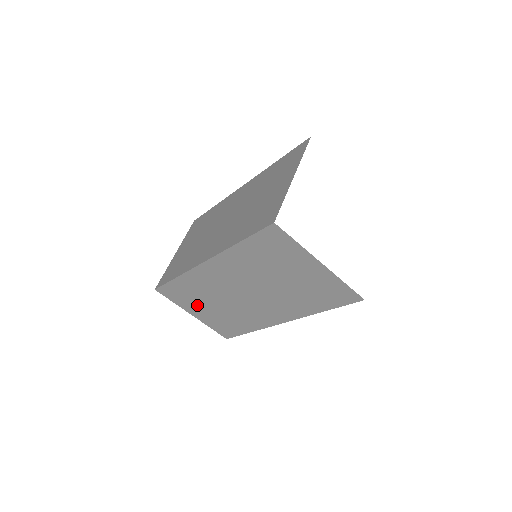
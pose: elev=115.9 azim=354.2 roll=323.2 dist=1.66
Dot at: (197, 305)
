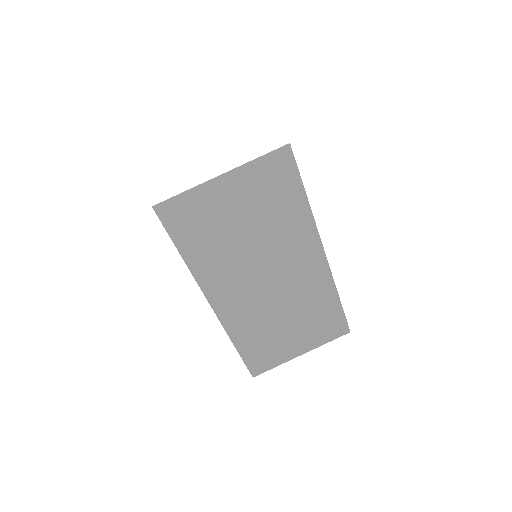
Dot at: (284, 342)
